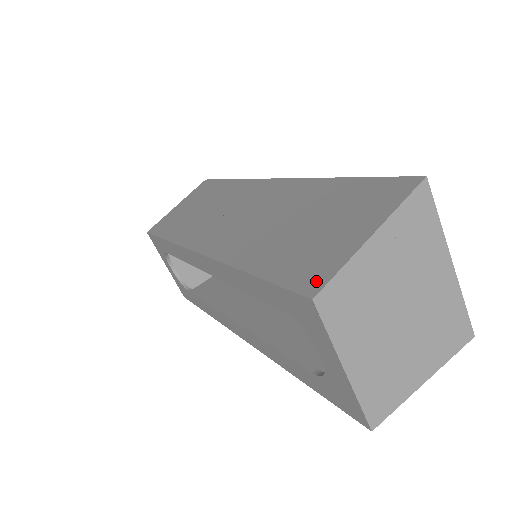
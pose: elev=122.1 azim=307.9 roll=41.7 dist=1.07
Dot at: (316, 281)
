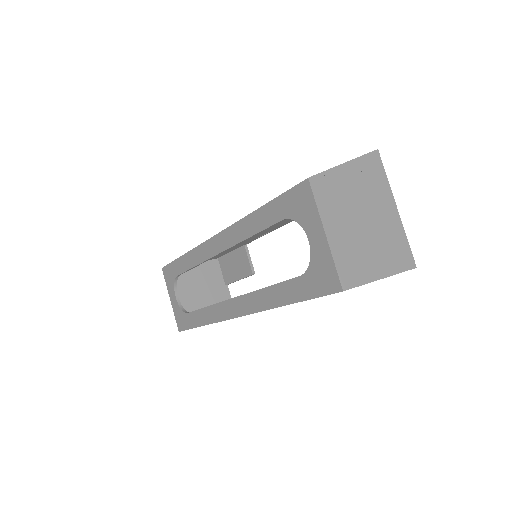
Dot at: occluded
